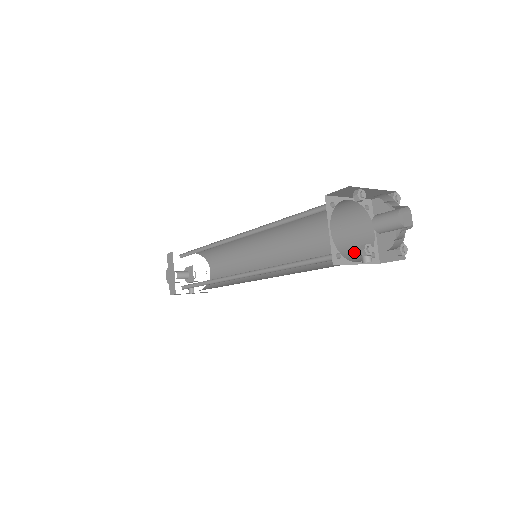
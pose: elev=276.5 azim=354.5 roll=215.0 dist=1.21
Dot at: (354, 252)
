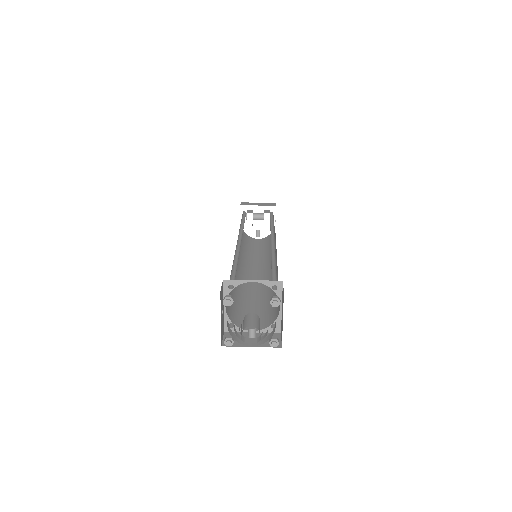
Dot at: (274, 311)
